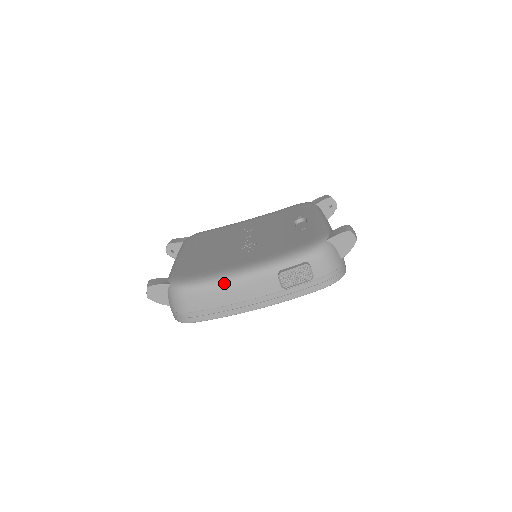
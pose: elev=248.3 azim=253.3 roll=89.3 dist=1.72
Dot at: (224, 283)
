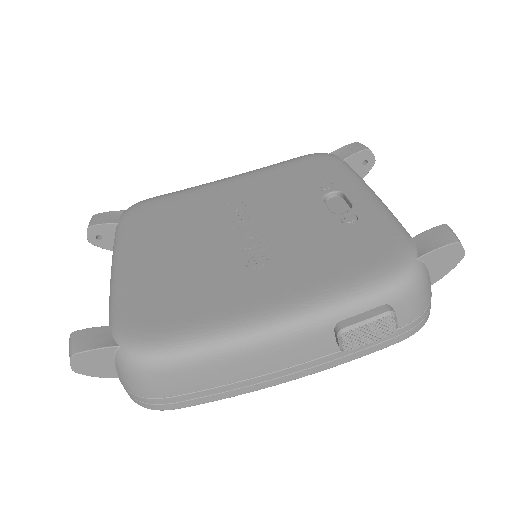
Dot at: (233, 348)
